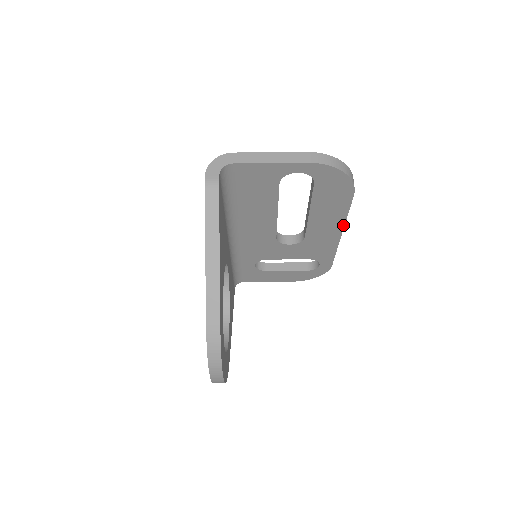
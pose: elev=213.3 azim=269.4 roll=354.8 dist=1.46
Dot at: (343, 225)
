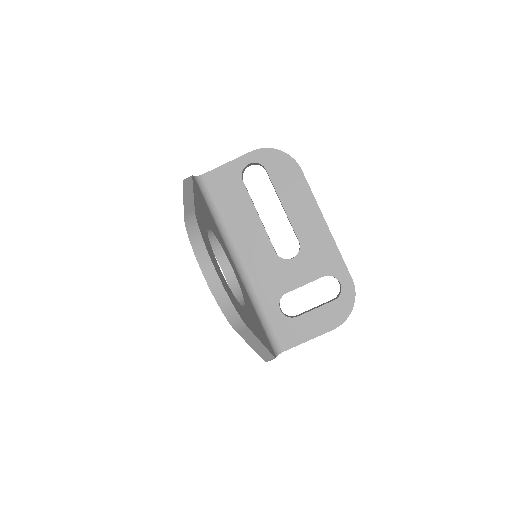
Dot at: (319, 210)
